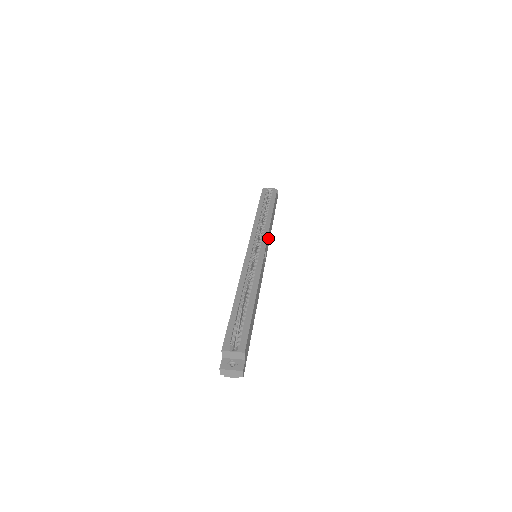
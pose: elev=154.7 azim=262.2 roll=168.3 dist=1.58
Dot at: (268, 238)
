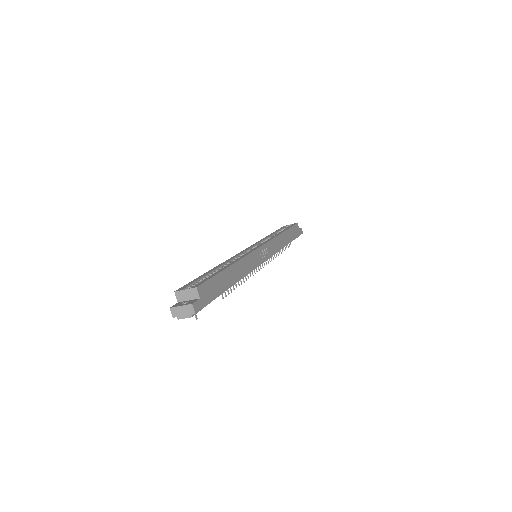
Dot at: (273, 245)
